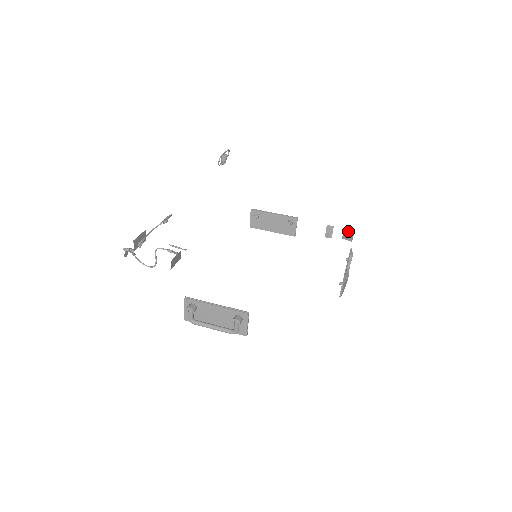
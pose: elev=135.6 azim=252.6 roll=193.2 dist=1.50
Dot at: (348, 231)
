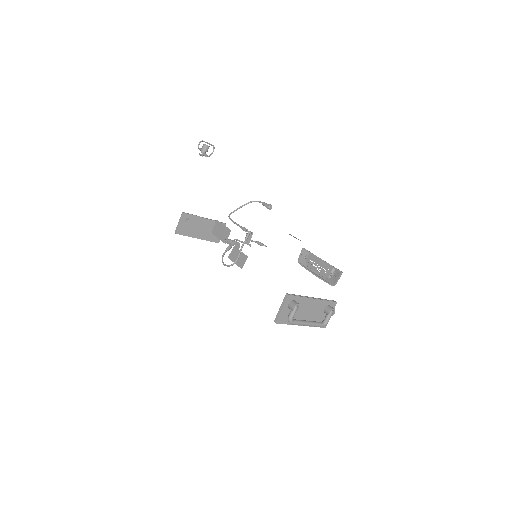
Dot at: (289, 234)
